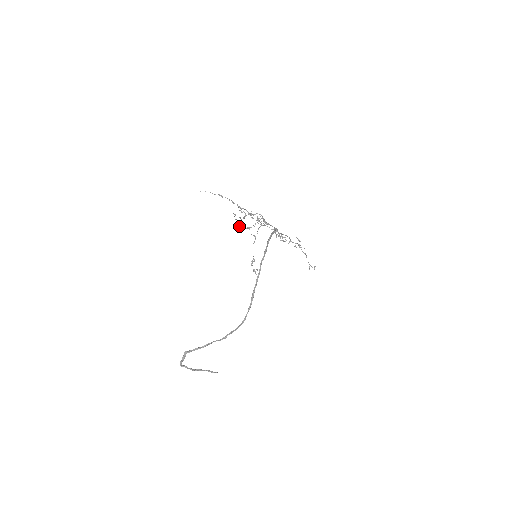
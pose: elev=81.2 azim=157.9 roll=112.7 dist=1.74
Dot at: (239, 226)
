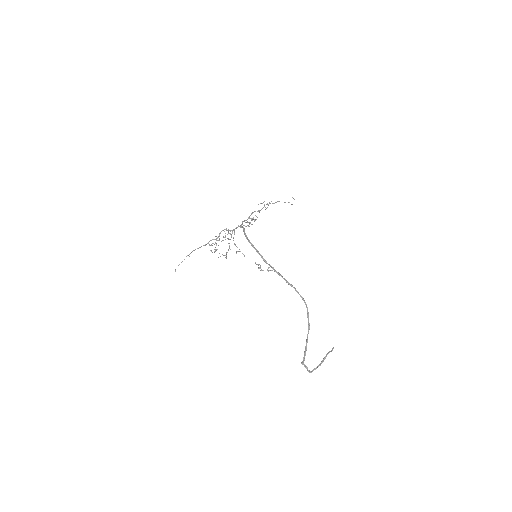
Dot at: occluded
